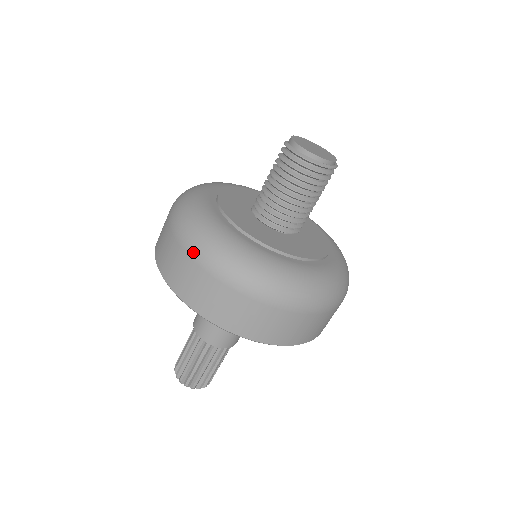
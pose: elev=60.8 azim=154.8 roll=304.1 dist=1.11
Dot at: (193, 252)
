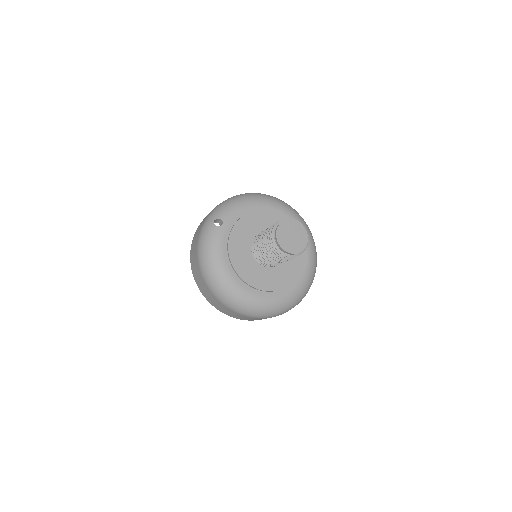
Dot at: (247, 316)
